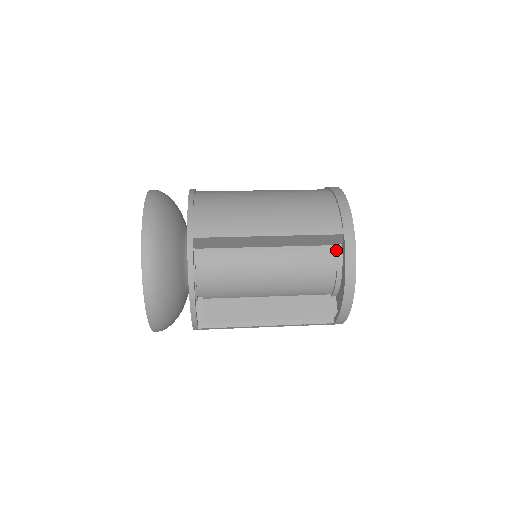
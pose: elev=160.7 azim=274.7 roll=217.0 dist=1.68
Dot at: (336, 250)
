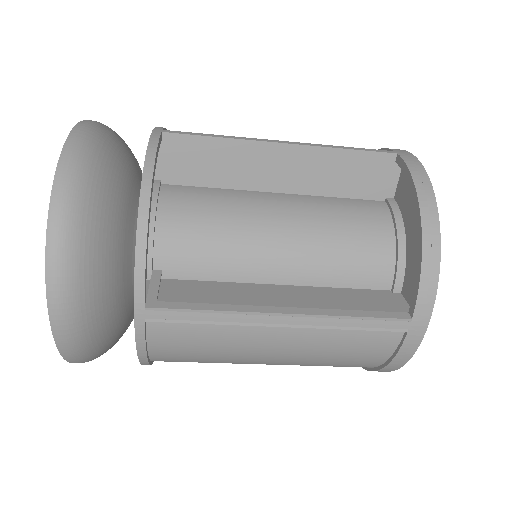
Dot at: (387, 205)
